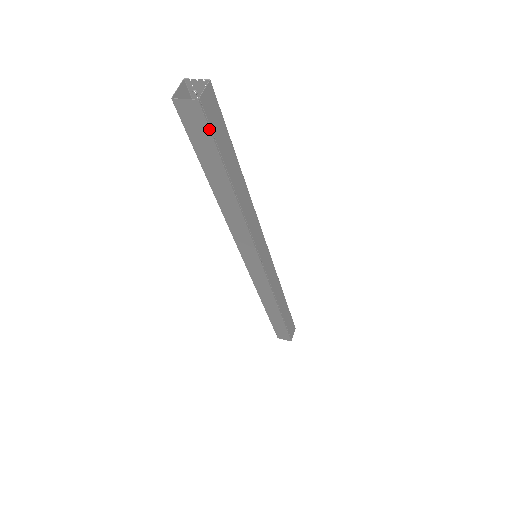
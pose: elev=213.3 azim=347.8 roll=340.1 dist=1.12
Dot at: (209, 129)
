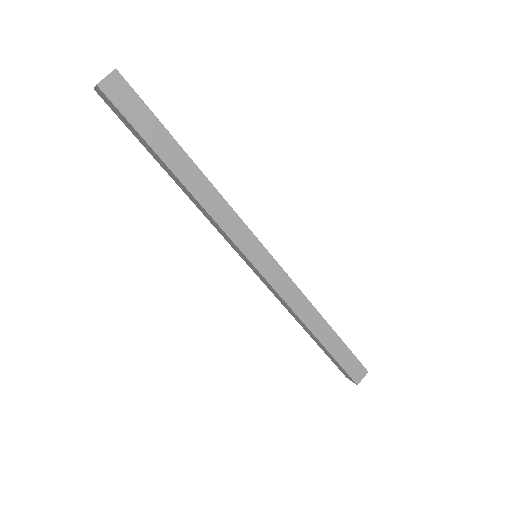
Dot at: (137, 95)
